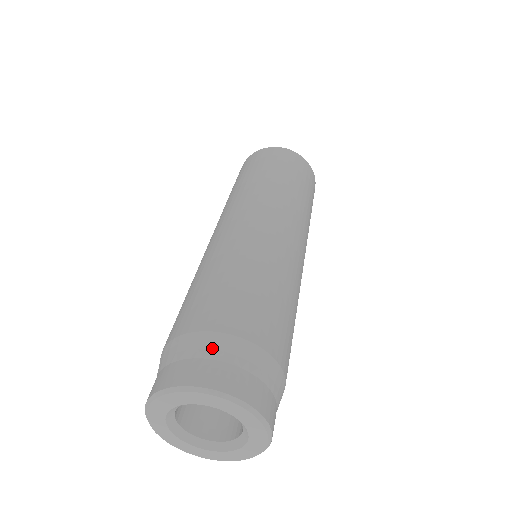
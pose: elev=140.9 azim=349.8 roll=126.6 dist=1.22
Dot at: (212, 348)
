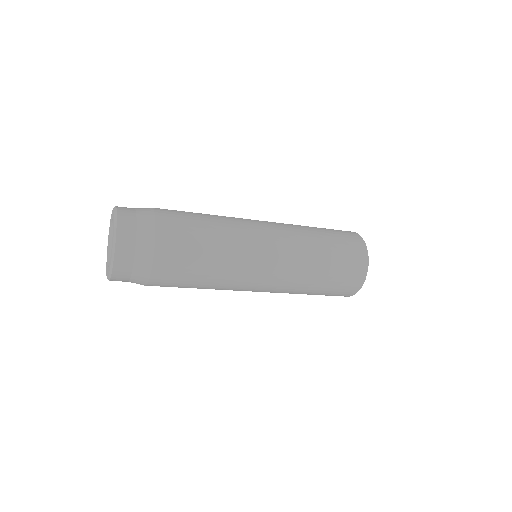
Dot at: occluded
